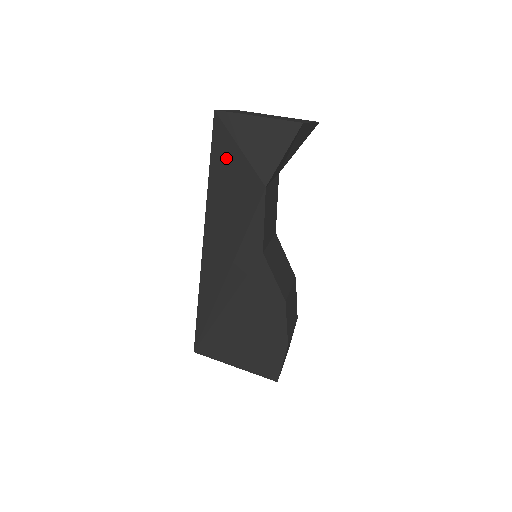
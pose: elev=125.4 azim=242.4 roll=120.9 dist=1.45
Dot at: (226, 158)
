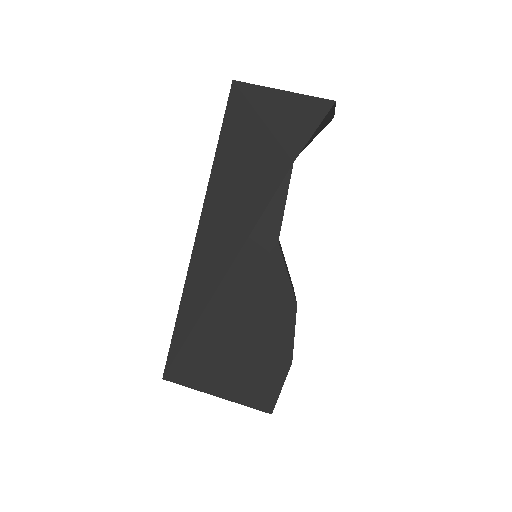
Dot at: (242, 132)
